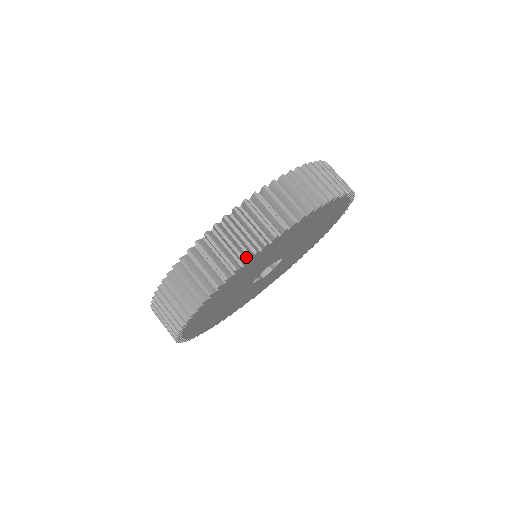
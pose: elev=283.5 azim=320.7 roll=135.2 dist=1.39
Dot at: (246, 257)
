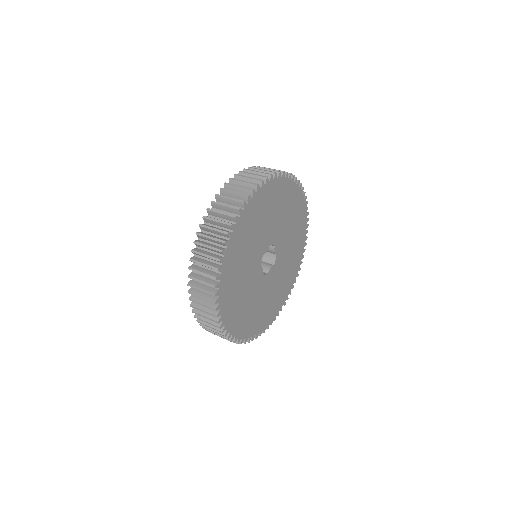
Dot at: (278, 173)
